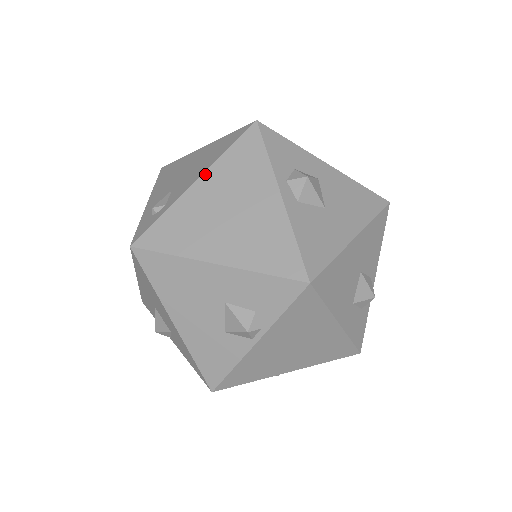
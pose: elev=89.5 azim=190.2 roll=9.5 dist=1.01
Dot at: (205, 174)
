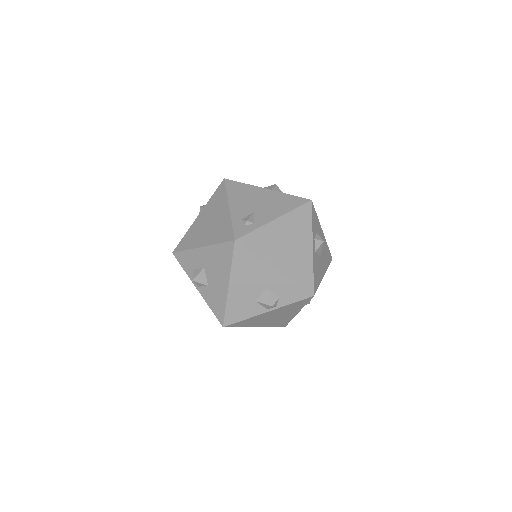
Dot at: (281, 217)
